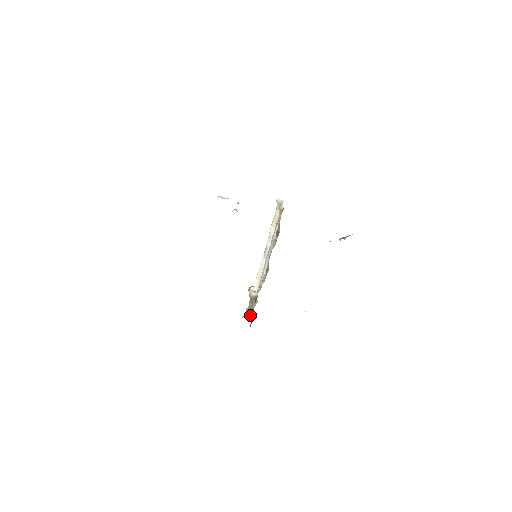
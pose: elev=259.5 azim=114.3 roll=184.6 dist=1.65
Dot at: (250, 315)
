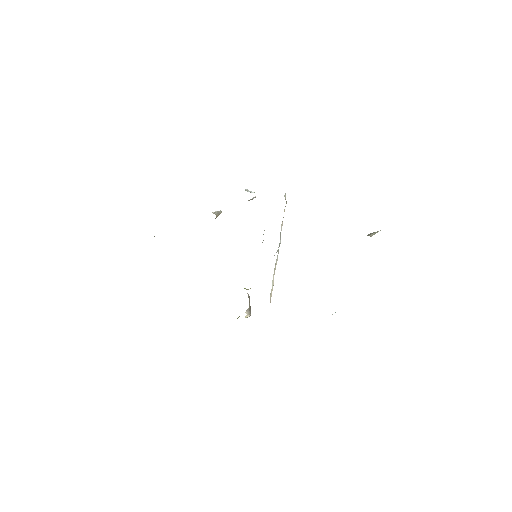
Dot at: (246, 317)
